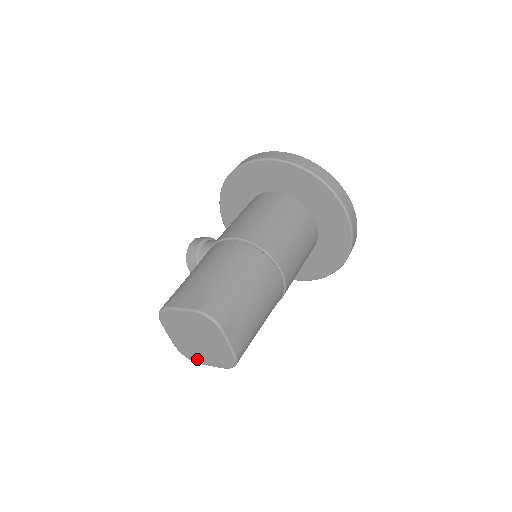
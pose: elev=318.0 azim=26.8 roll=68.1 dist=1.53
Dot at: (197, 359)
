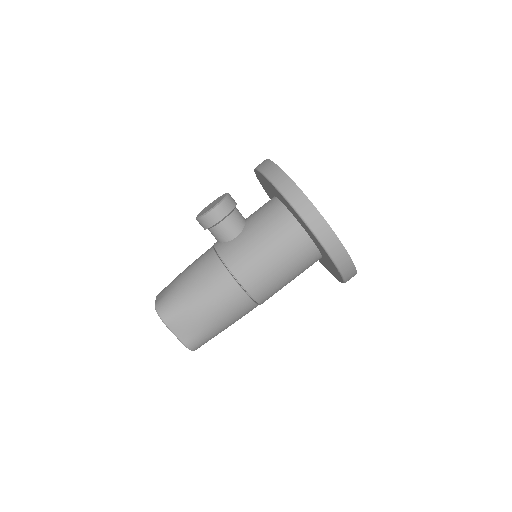
Dot at: occluded
